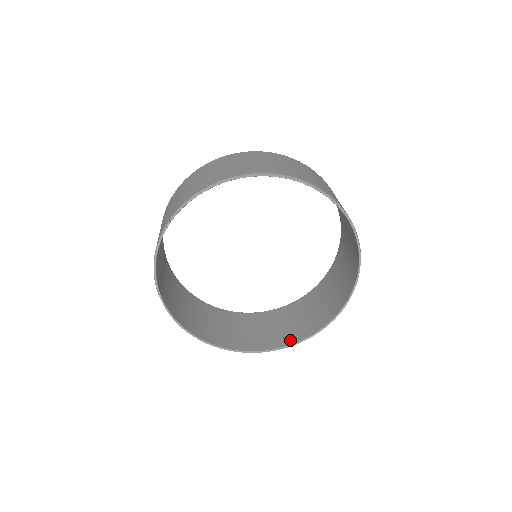
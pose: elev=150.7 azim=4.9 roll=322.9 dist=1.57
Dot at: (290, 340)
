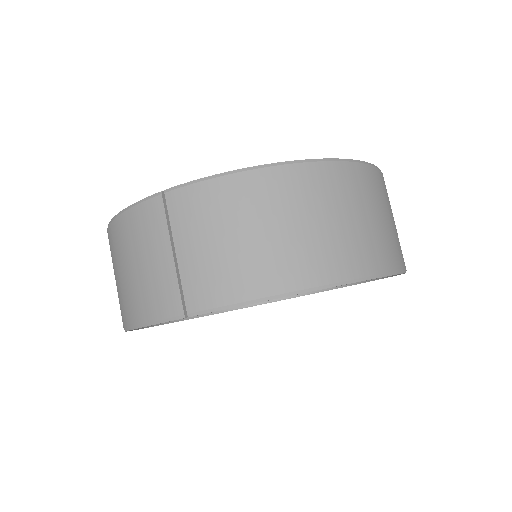
Dot at: occluded
